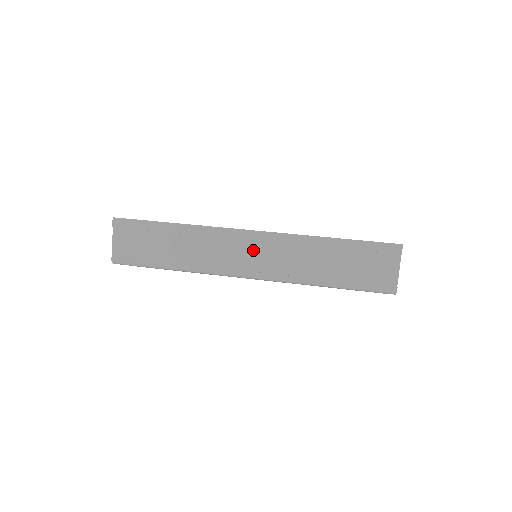
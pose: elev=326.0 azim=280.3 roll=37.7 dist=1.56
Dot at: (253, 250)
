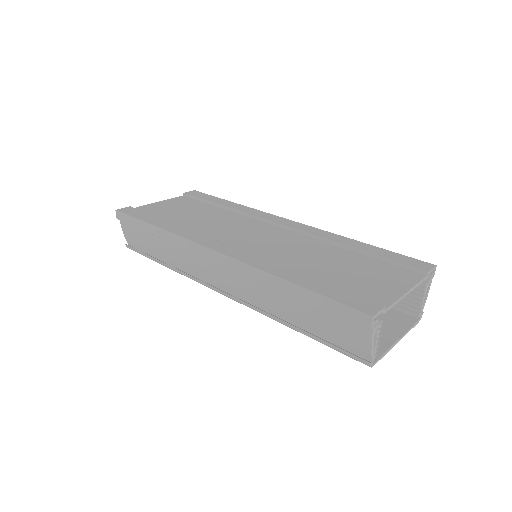
Dot at: (221, 271)
